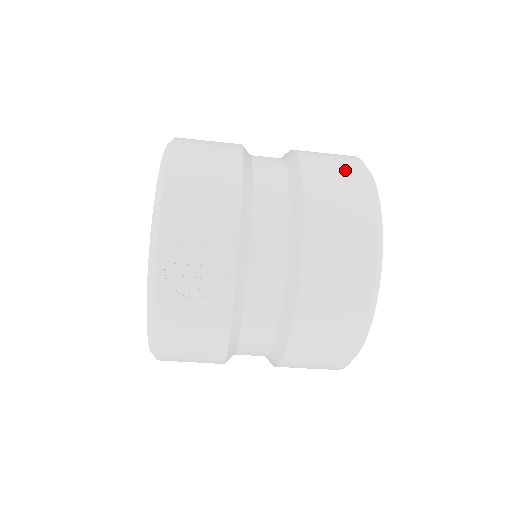
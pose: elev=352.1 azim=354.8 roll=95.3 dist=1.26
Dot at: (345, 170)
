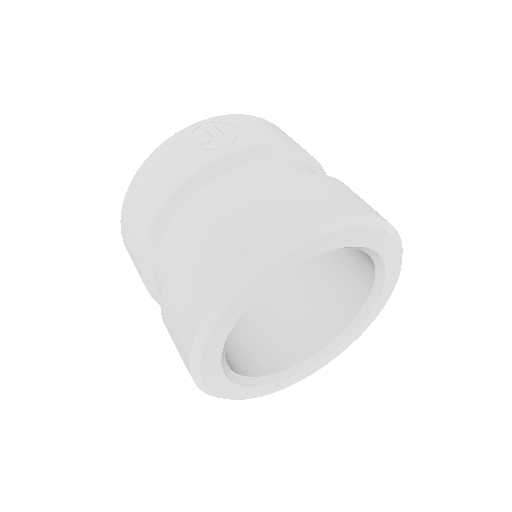
Dot at: occluded
